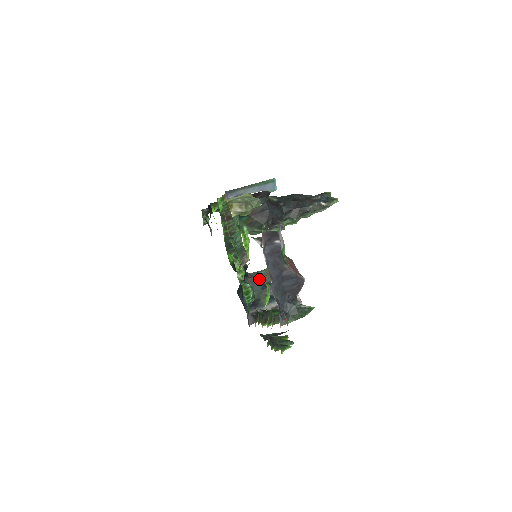
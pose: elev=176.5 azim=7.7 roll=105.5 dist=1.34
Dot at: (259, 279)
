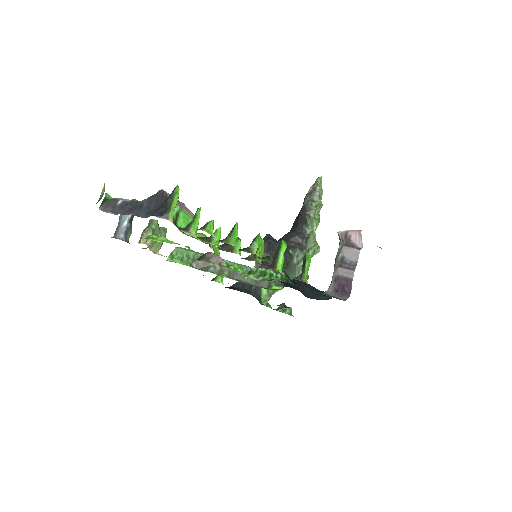
Dot at: occluded
